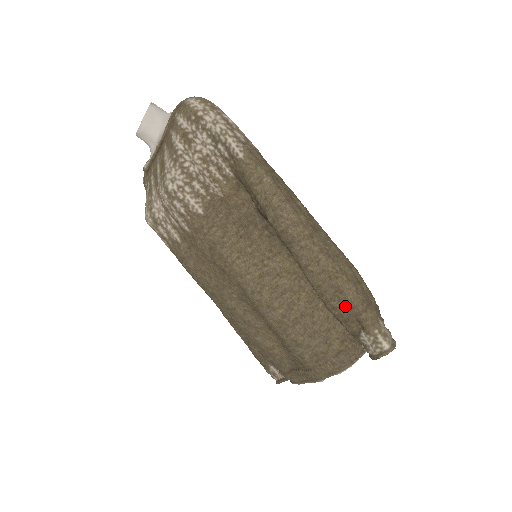
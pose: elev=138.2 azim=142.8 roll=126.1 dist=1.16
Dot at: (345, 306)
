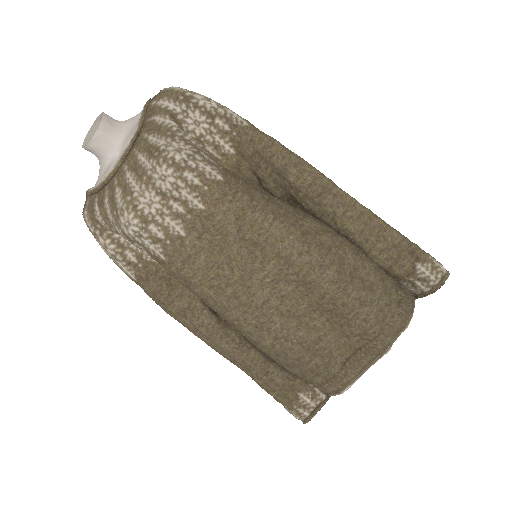
Dot at: (392, 244)
